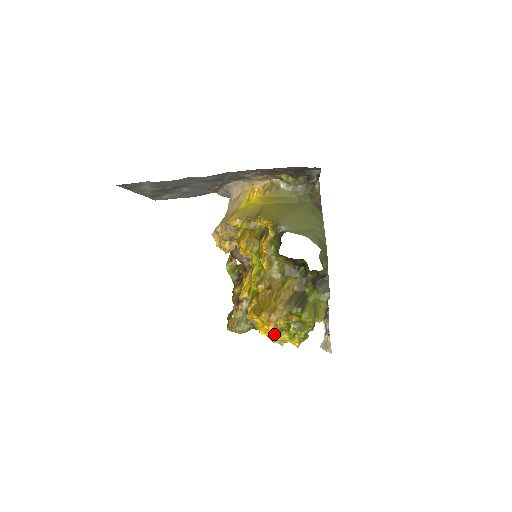
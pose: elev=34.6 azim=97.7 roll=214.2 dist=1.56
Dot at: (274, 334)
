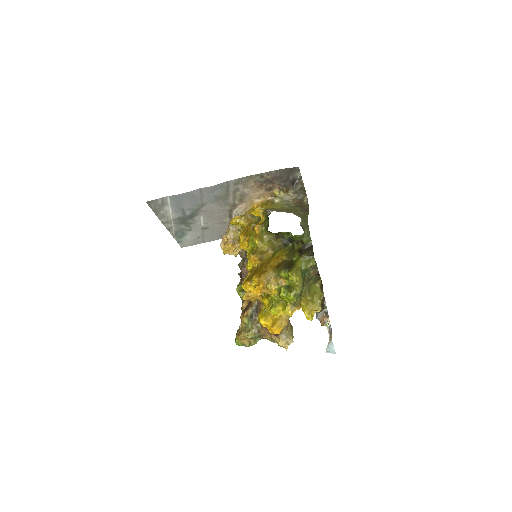
Dot at: (264, 291)
